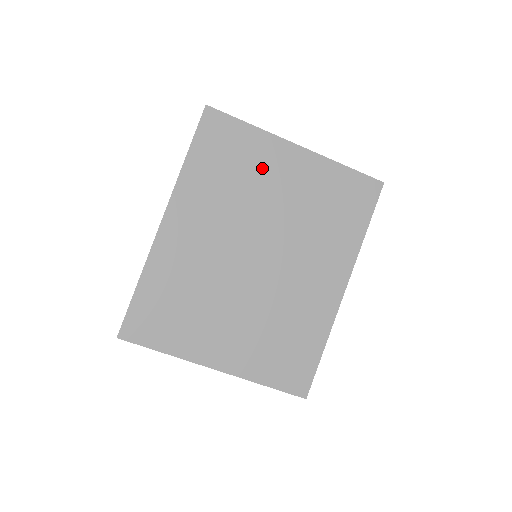
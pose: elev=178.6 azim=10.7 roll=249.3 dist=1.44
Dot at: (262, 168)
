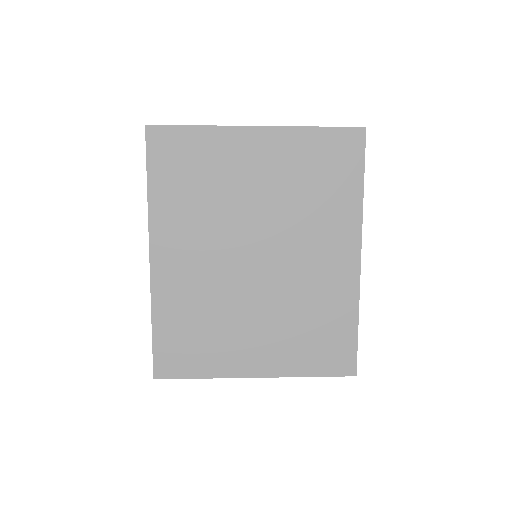
Dot at: (227, 166)
